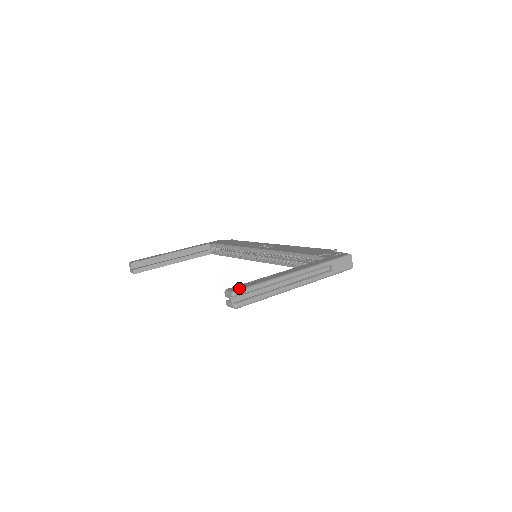
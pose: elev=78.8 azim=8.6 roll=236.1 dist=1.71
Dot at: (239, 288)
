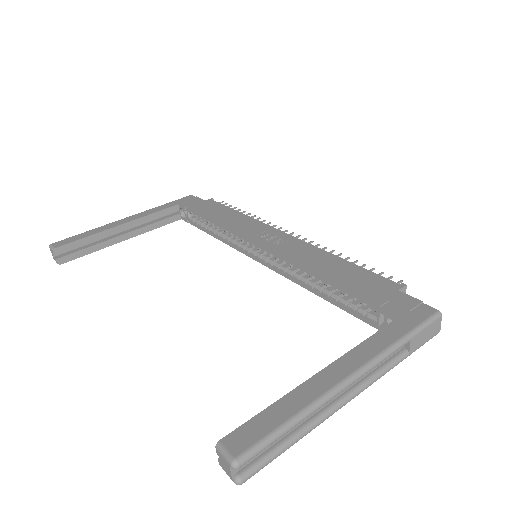
Dot at: (246, 445)
